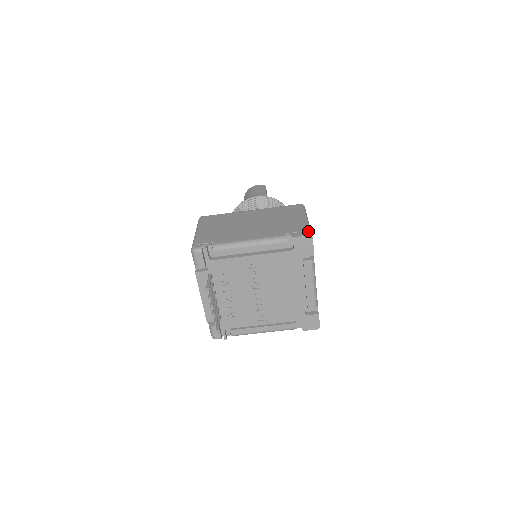
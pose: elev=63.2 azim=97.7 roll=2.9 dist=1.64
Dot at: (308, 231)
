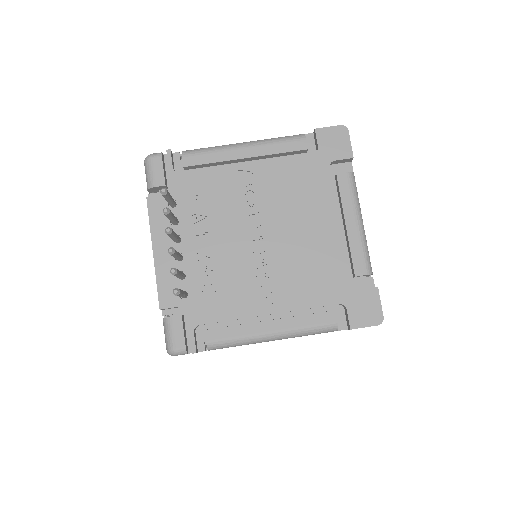
Dot at: occluded
